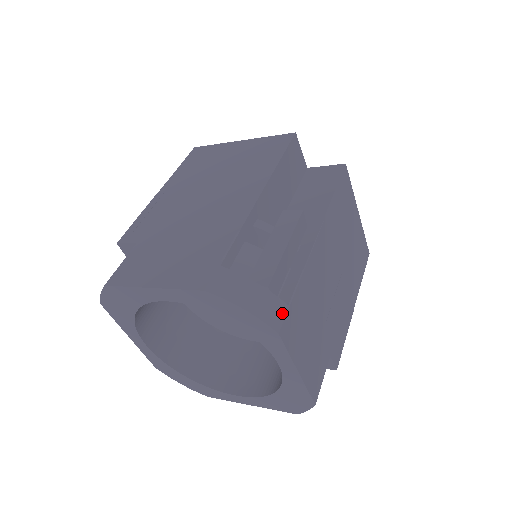
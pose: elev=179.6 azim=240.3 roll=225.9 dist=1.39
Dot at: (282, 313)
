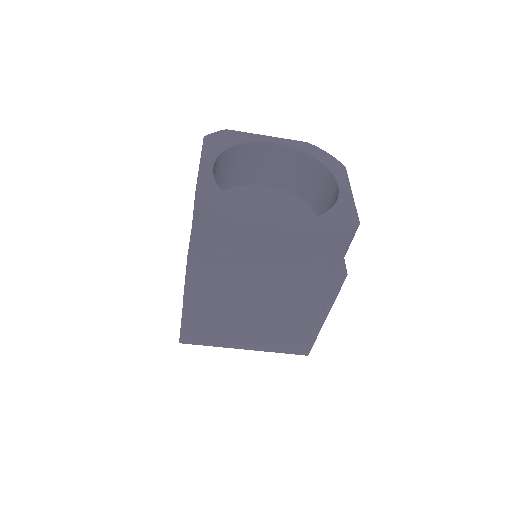
Dot at: occluded
